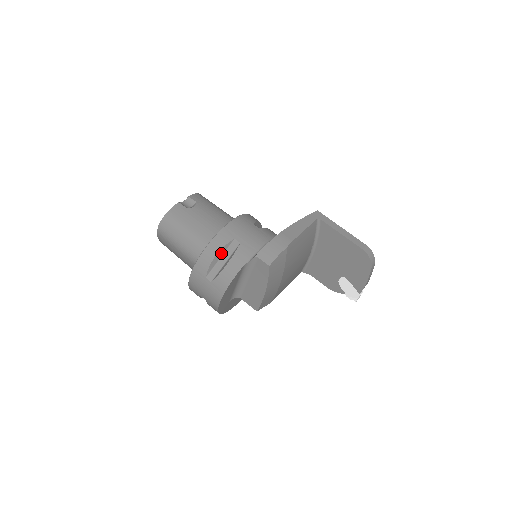
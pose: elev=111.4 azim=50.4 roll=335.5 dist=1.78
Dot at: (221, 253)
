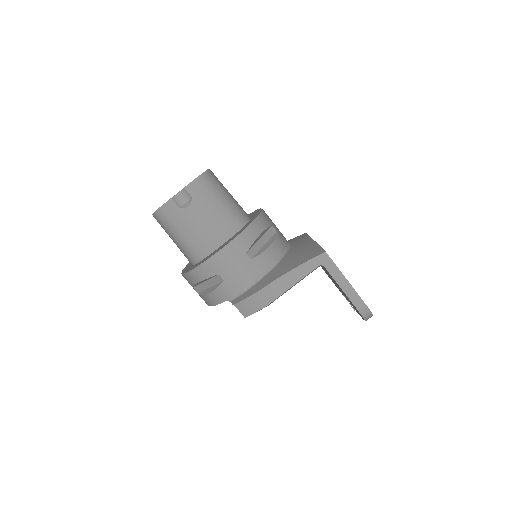
Dot at: (205, 280)
